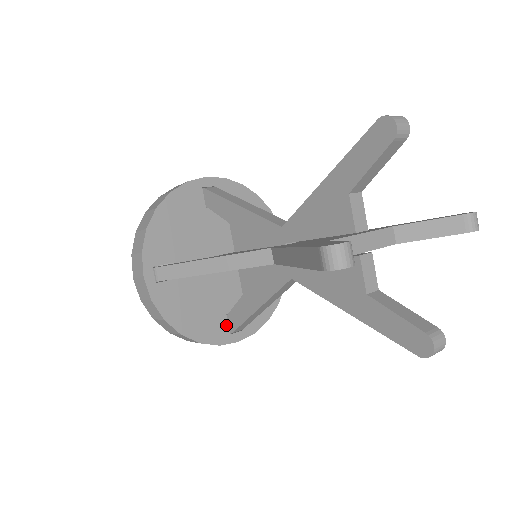
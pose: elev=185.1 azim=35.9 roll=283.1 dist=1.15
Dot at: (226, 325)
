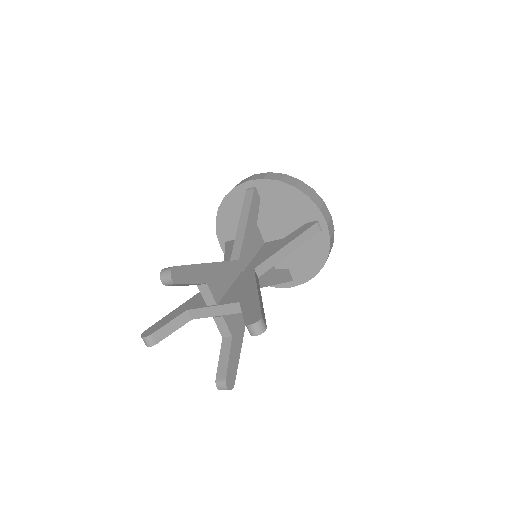
Dot at: occluded
